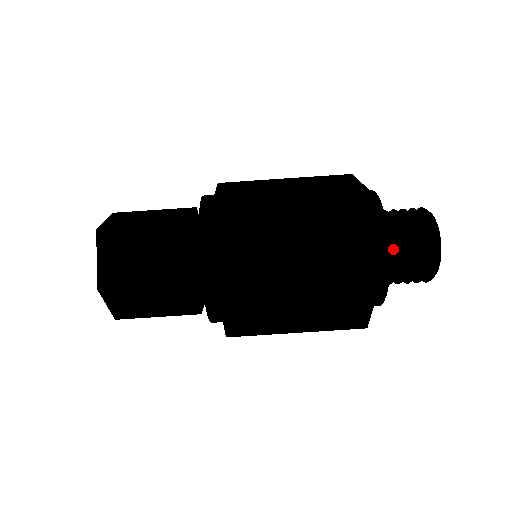
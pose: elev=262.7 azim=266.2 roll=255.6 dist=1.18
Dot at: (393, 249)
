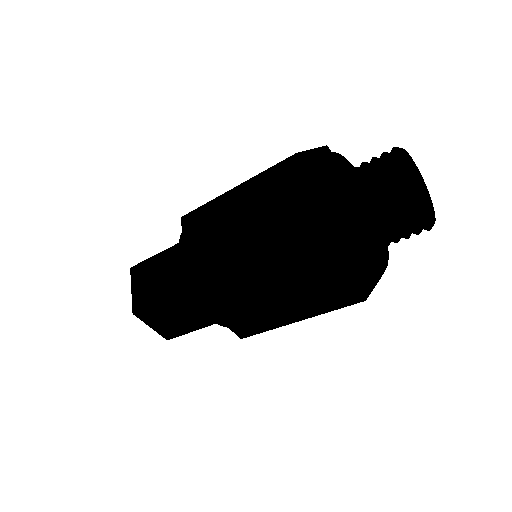
Dot at: occluded
